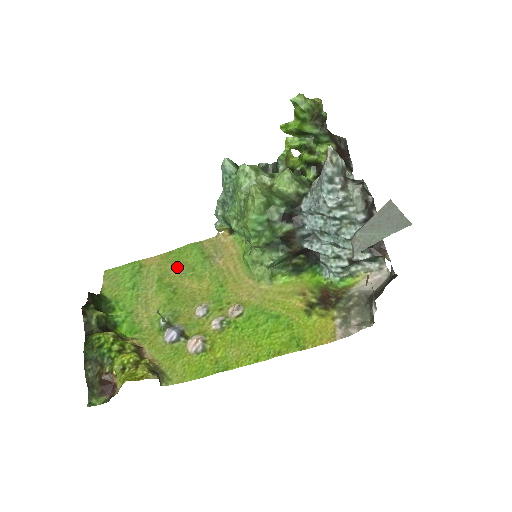
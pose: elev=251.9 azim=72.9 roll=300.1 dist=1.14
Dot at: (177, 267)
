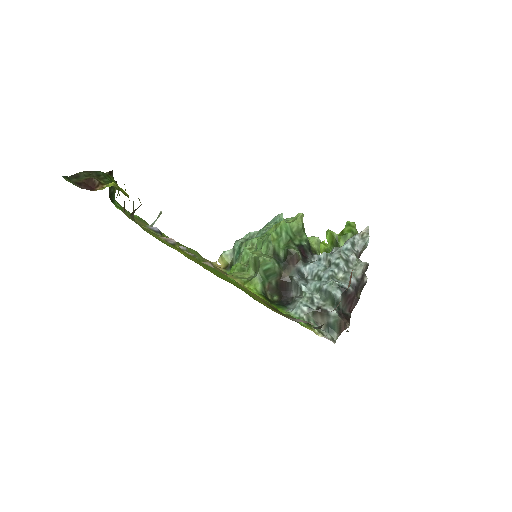
Dot at: occluded
